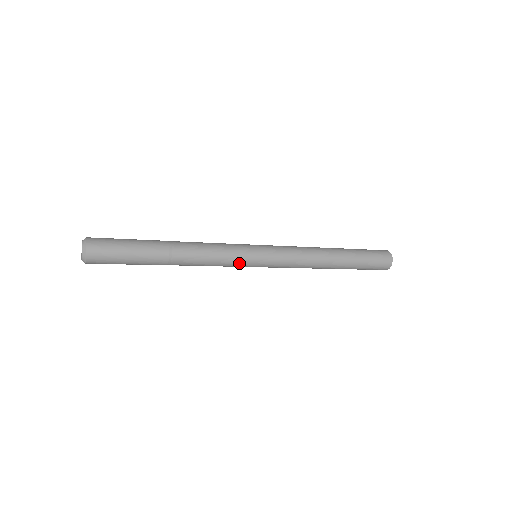
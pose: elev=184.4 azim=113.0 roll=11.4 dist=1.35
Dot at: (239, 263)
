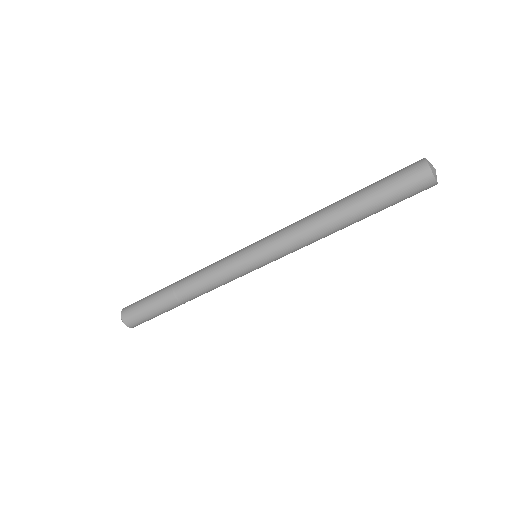
Dot at: (231, 261)
